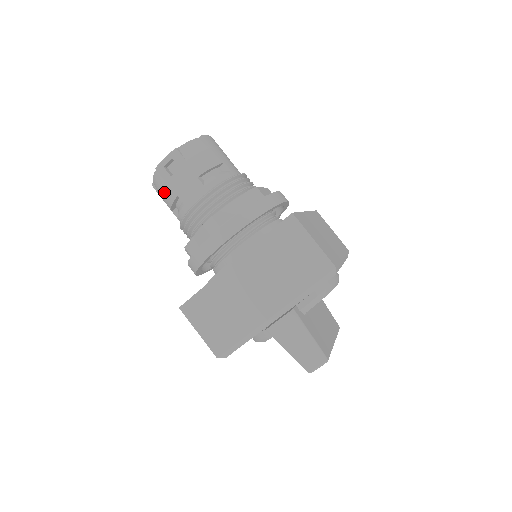
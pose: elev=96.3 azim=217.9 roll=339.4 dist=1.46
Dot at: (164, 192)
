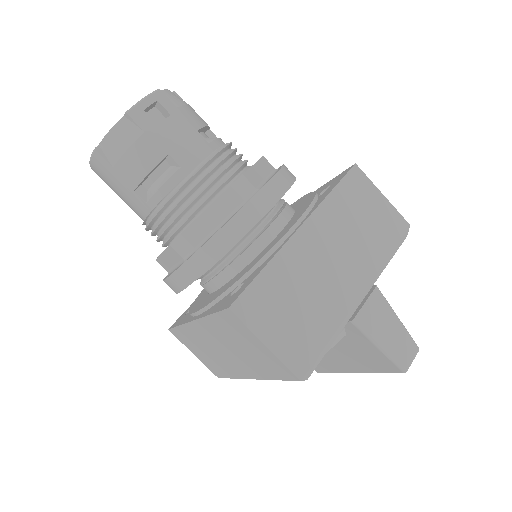
Dot at: (138, 151)
